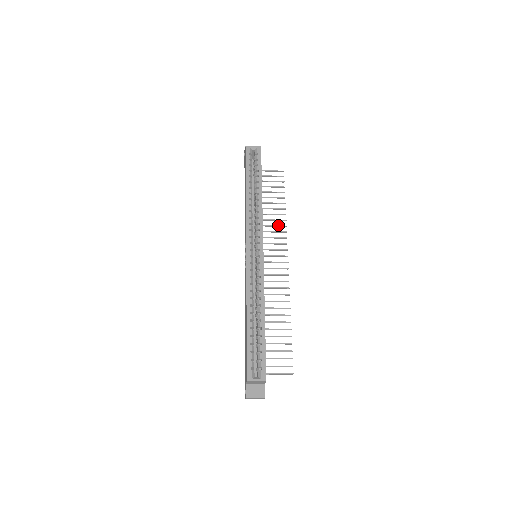
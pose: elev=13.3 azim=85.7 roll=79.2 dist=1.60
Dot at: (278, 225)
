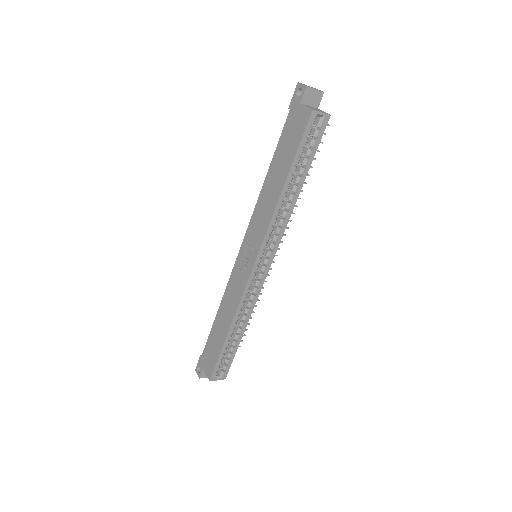
Dot at: occluded
